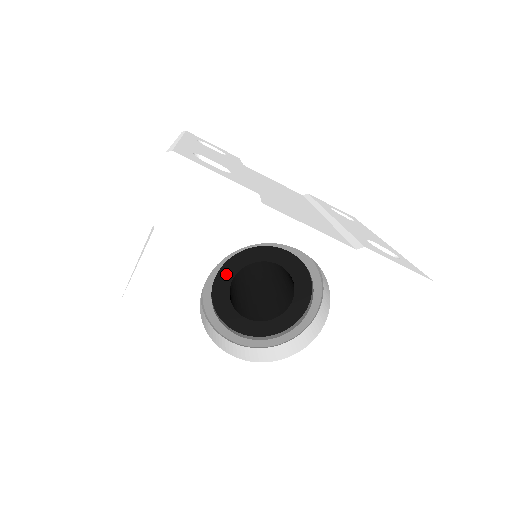
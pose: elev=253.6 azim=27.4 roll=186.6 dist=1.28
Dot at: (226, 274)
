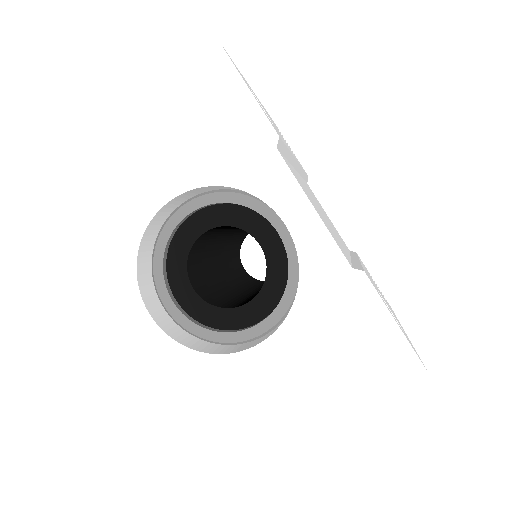
Dot at: (201, 222)
